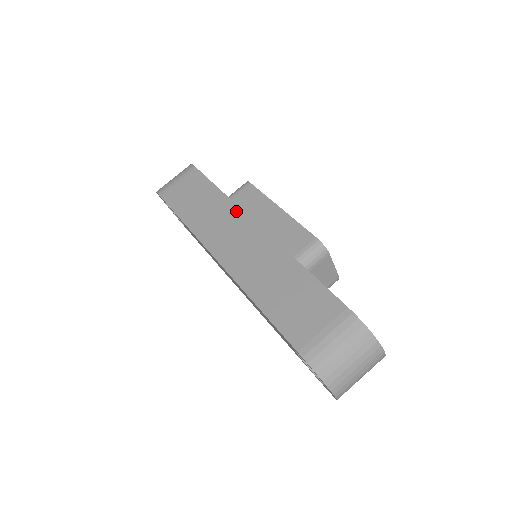
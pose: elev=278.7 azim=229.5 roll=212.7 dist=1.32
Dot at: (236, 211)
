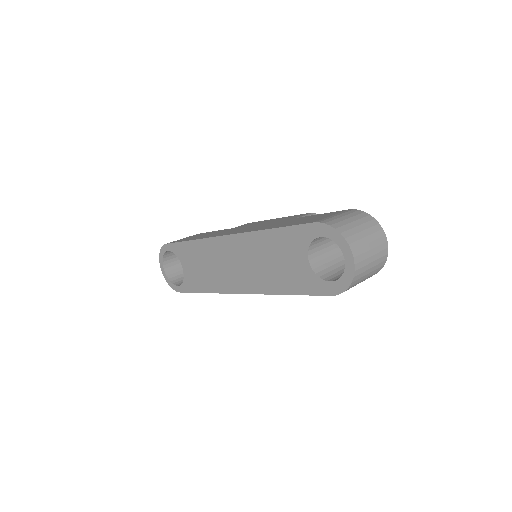
Dot at: (239, 227)
